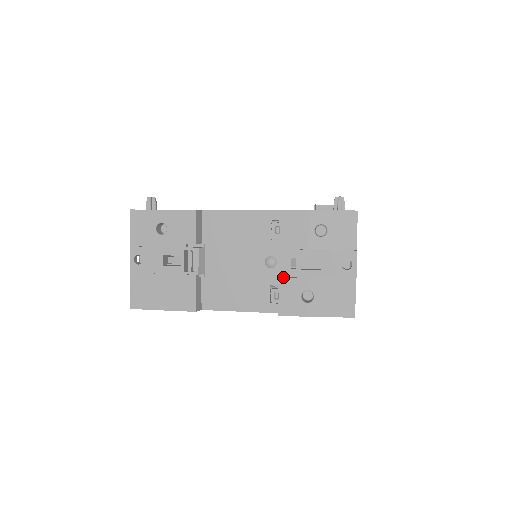
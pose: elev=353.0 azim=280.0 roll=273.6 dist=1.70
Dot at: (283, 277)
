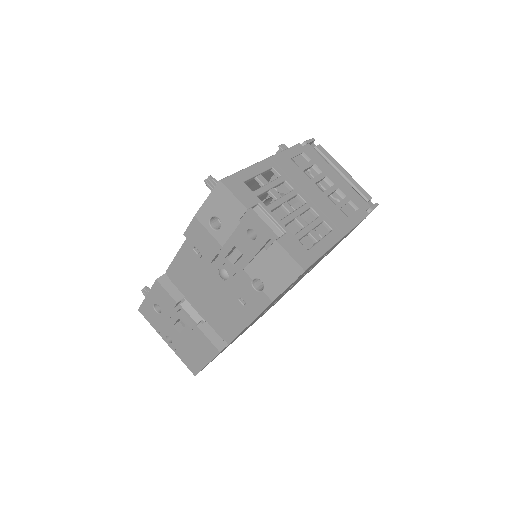
Dot at: occluded
